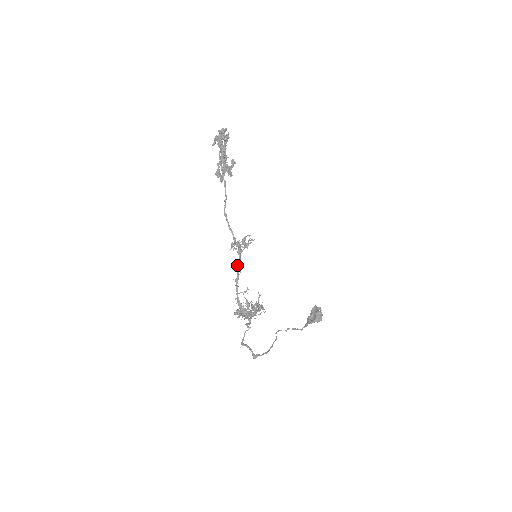
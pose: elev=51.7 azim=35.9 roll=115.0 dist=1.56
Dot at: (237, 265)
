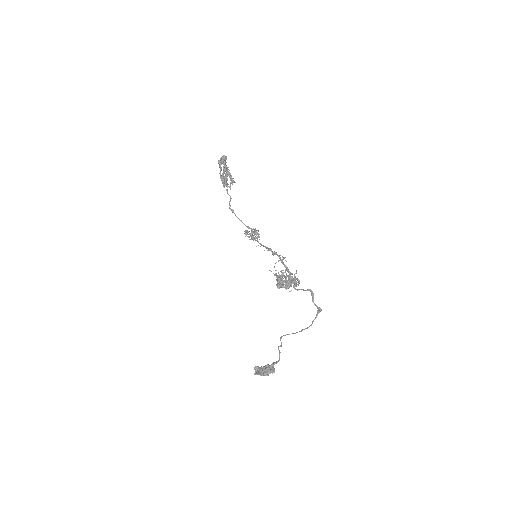
Dot at: (260, 243)
